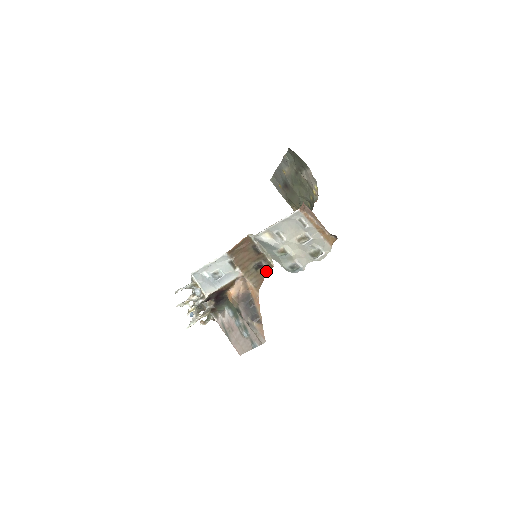
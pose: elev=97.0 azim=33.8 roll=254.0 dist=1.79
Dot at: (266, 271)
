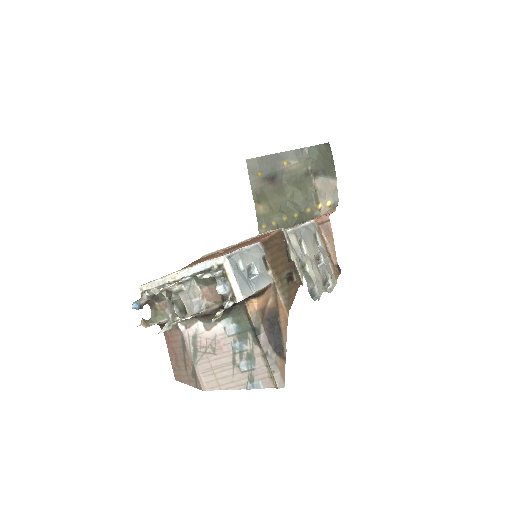
Dot at: (297, 287)
